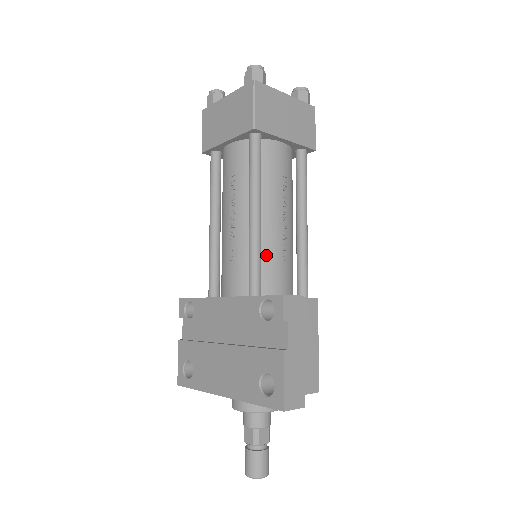
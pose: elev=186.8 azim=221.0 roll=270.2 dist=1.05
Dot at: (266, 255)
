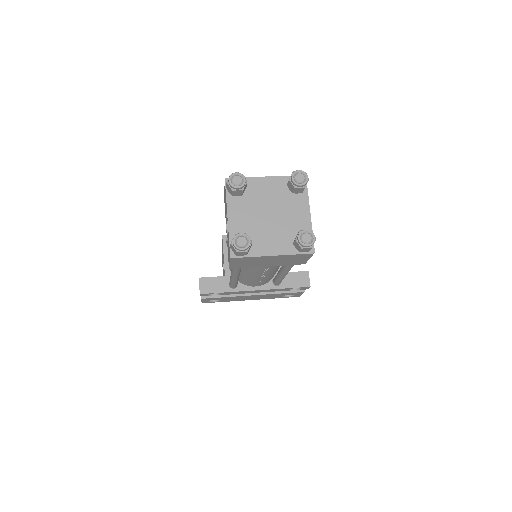
Dot at: occluded
